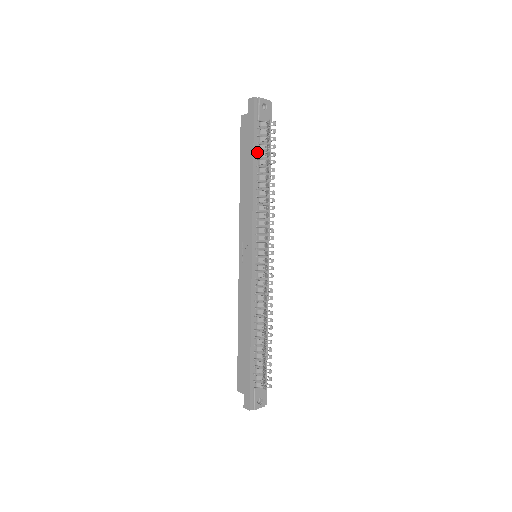
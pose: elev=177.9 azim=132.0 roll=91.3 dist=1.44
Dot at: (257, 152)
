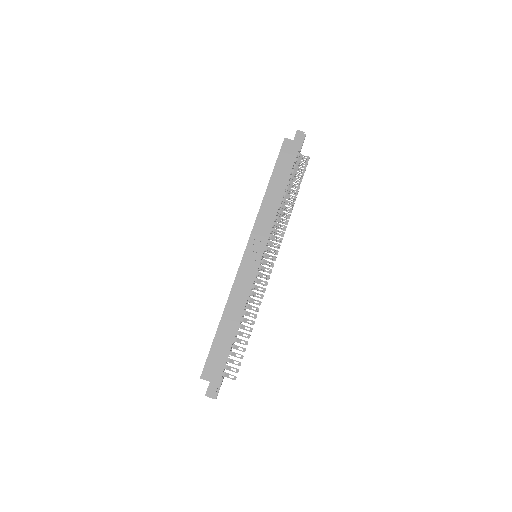
Dot at: (290, 174)
